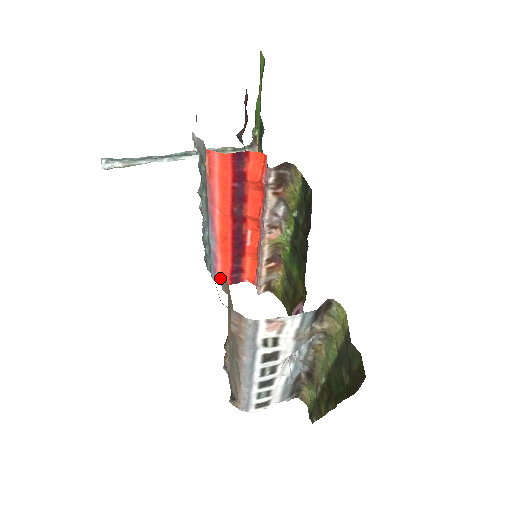
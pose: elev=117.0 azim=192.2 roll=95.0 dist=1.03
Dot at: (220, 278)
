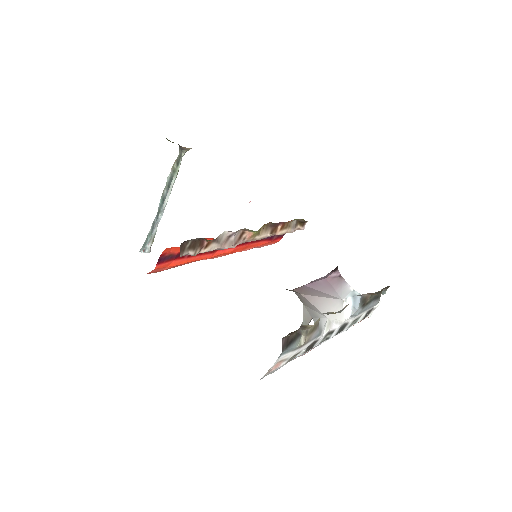
Dot at: (271, 244)
